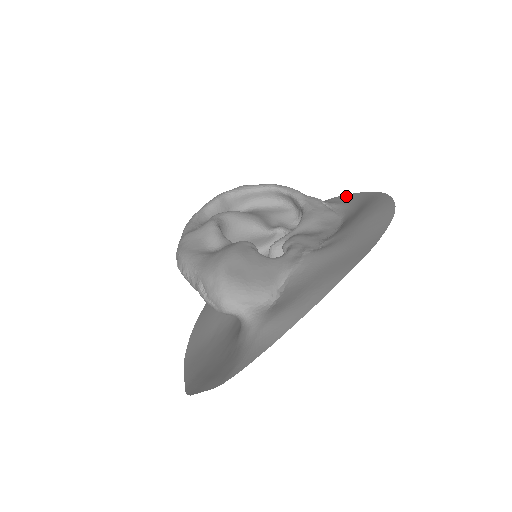
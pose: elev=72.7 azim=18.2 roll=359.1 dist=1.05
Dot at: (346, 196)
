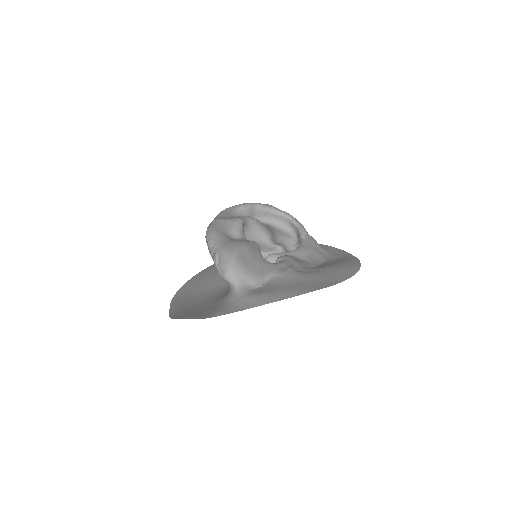
Dot at: (334, 248)
